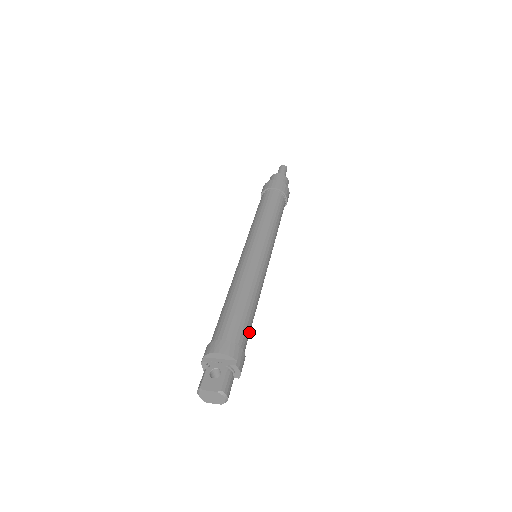
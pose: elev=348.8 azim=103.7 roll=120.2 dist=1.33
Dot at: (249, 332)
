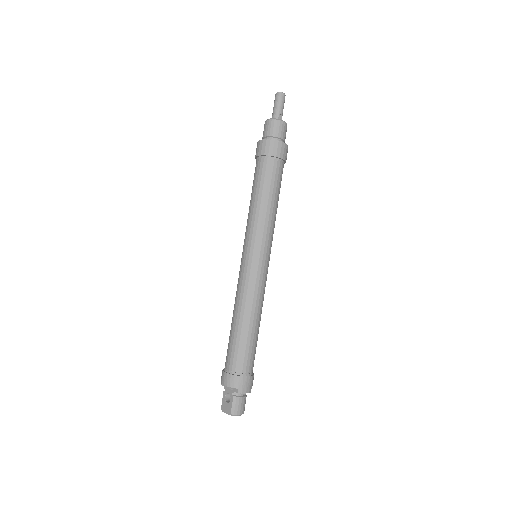
Dot at: (251, 352)
